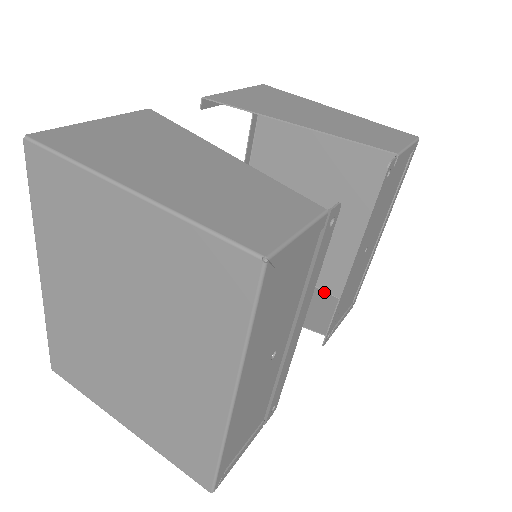
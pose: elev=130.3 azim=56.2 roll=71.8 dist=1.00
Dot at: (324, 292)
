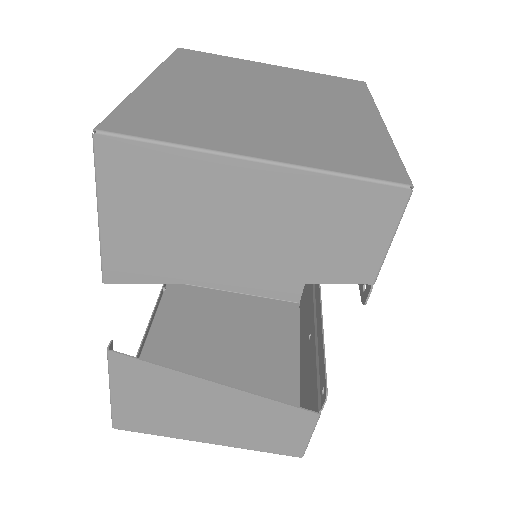
Dot at: occluded
